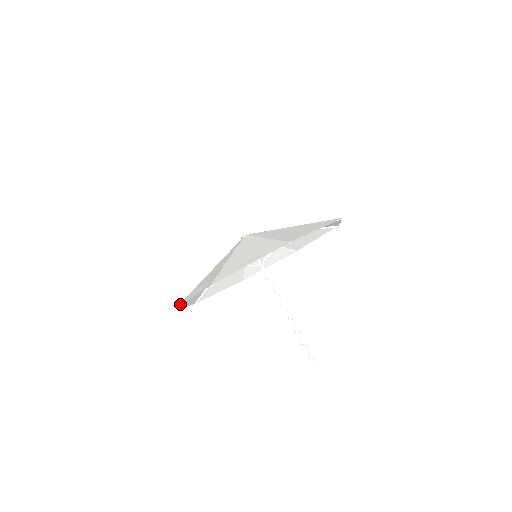
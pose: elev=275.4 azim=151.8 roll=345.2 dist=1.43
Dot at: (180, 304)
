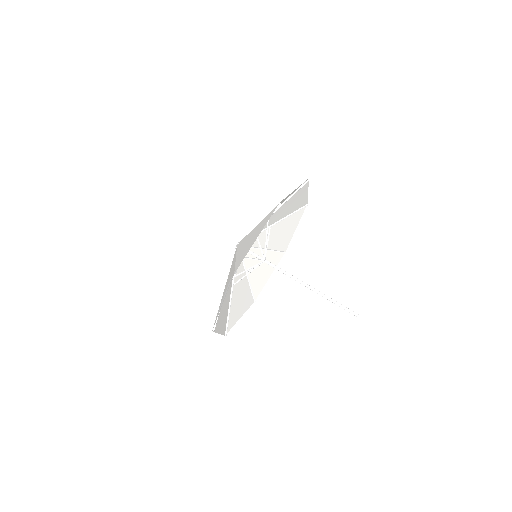
Dot at: (215, 322)
